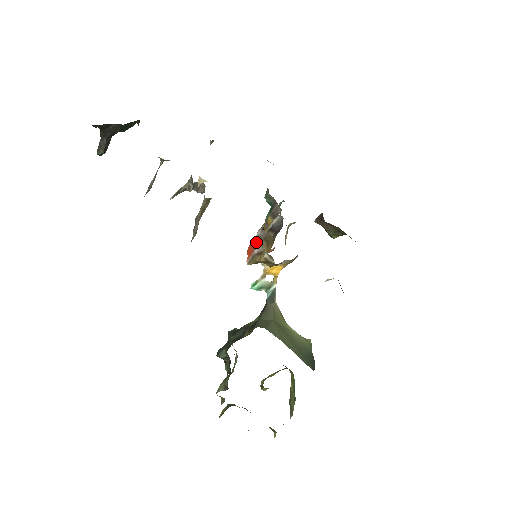
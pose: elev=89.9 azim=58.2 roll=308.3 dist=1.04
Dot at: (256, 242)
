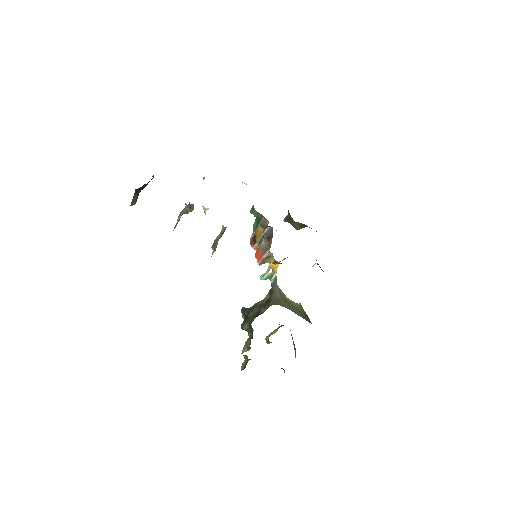
Dot at: (262, 250)
